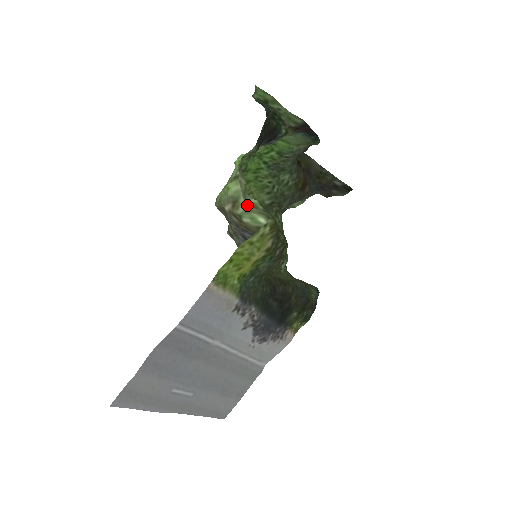
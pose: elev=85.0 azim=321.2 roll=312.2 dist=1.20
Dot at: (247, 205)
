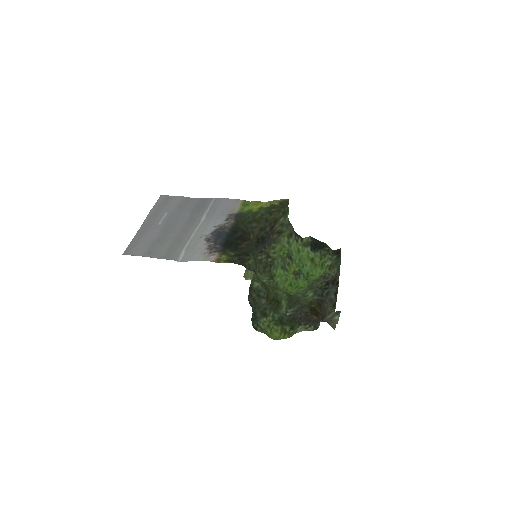
Dot at: (283, 224)
